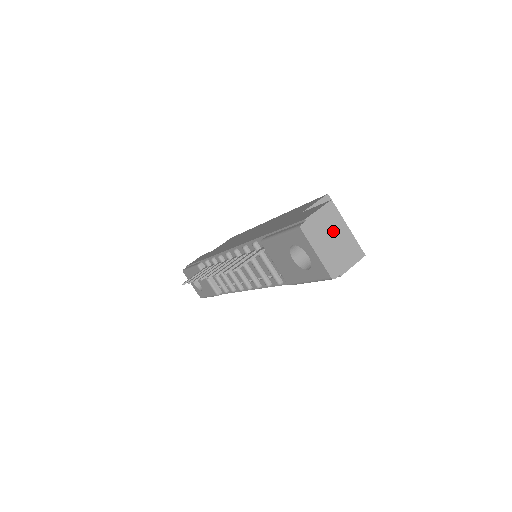
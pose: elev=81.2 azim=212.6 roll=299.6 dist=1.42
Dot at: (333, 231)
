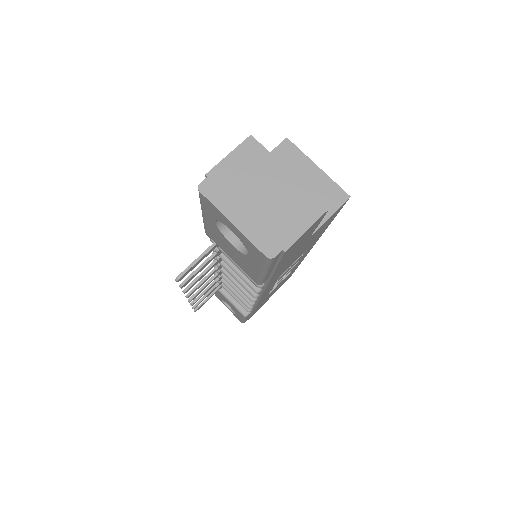
Dot at: (260, 182)
